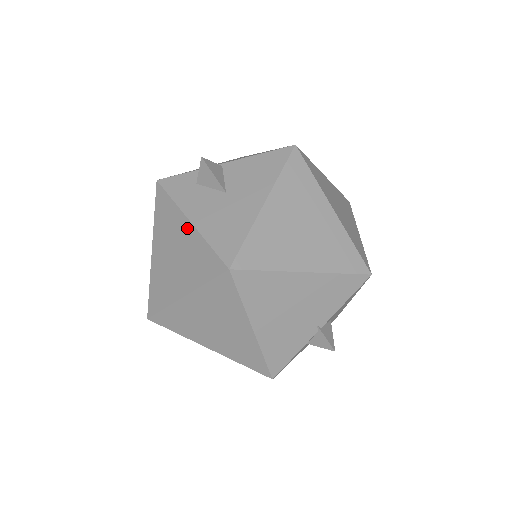
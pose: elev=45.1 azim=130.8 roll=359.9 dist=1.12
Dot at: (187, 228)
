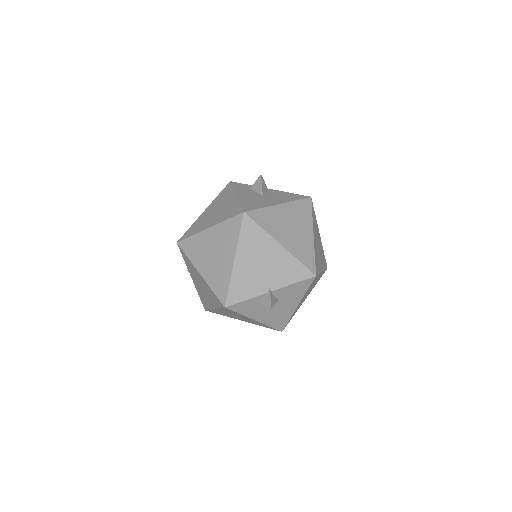
Dot at: (233, 198)
